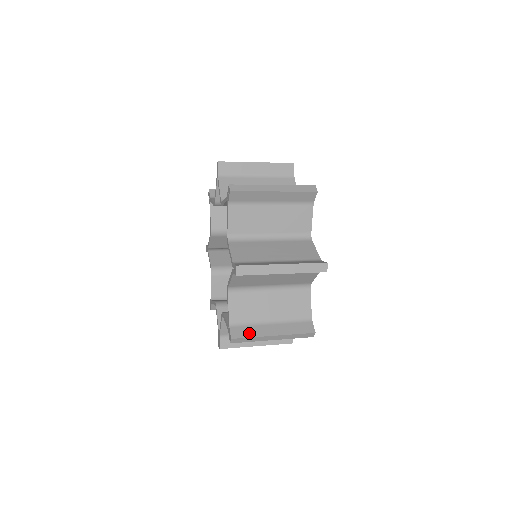
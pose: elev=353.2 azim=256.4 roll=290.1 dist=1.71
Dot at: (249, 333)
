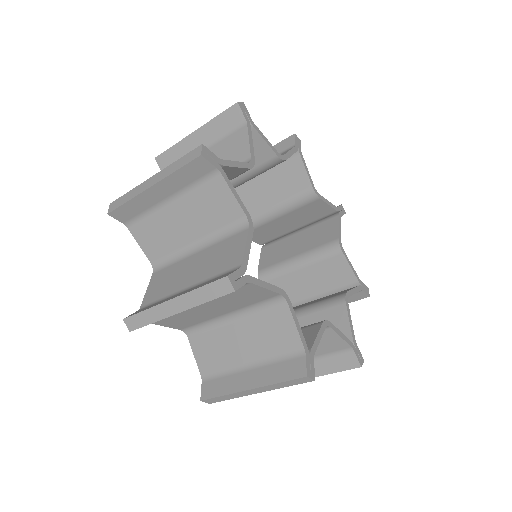
Dot at: occluded
